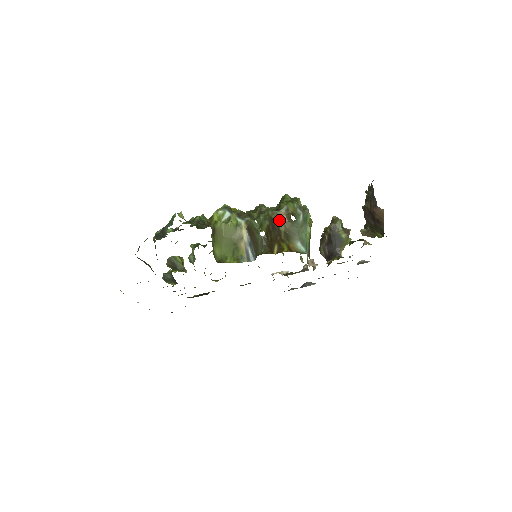
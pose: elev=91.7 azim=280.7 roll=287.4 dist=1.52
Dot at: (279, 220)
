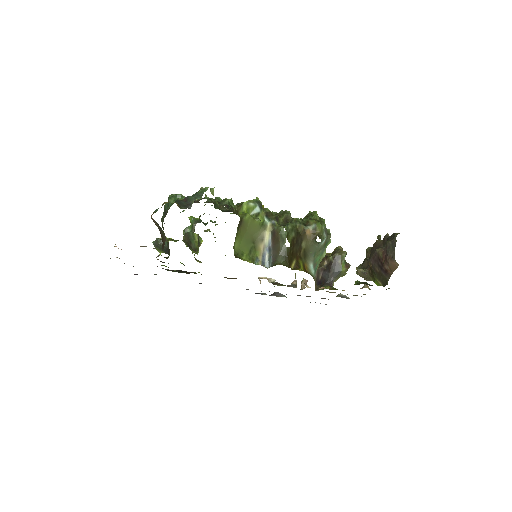
Dot at: (304, 236)
